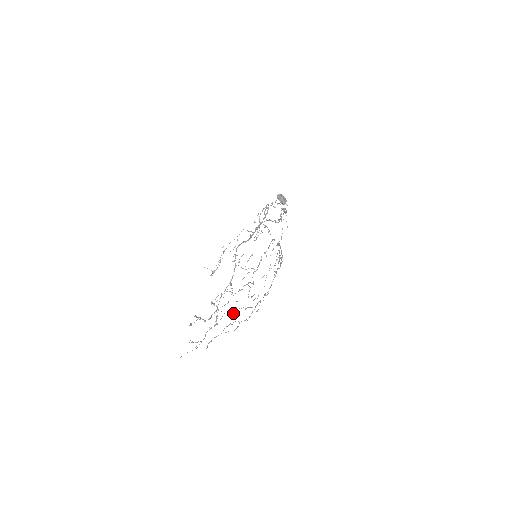
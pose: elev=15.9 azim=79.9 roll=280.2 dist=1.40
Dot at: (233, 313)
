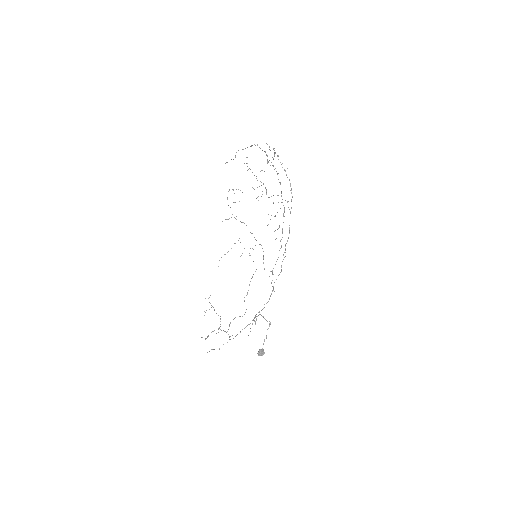
Dot at: occluded
